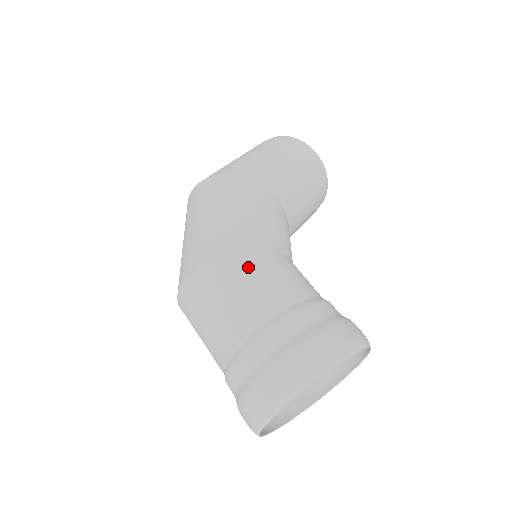
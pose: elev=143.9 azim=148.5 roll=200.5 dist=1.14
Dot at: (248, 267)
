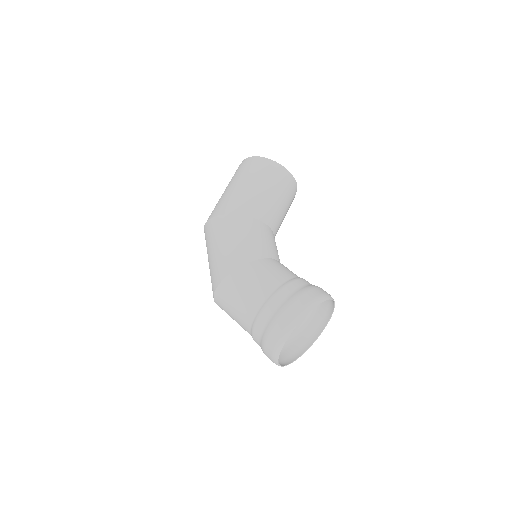
Dot at: (240, 280)
